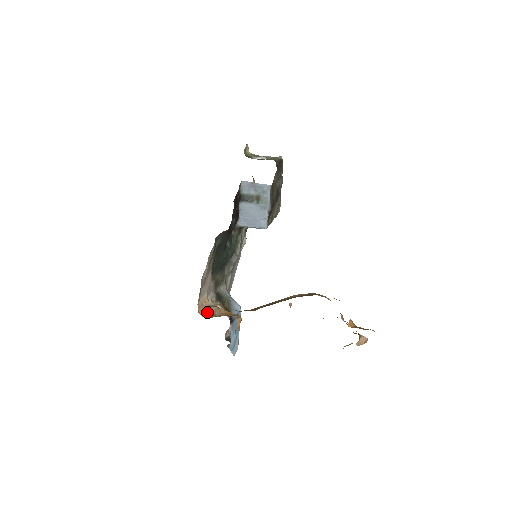
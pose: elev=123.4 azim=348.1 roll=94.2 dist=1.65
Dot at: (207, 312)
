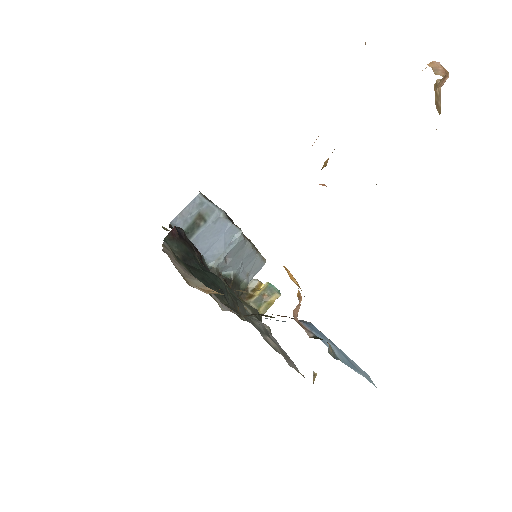
Dot at: occluded
